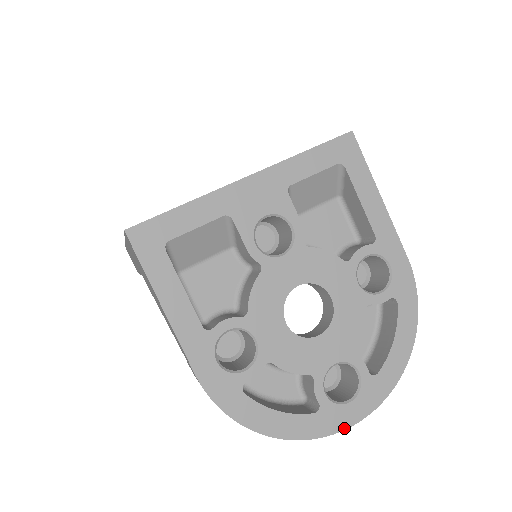
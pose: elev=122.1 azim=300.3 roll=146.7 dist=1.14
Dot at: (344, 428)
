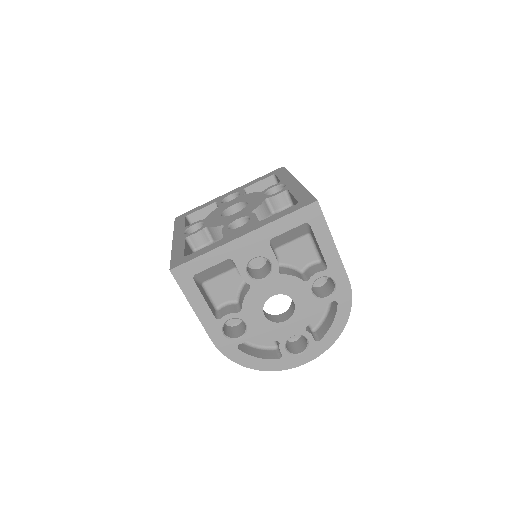
Dot at: (296, 366)
